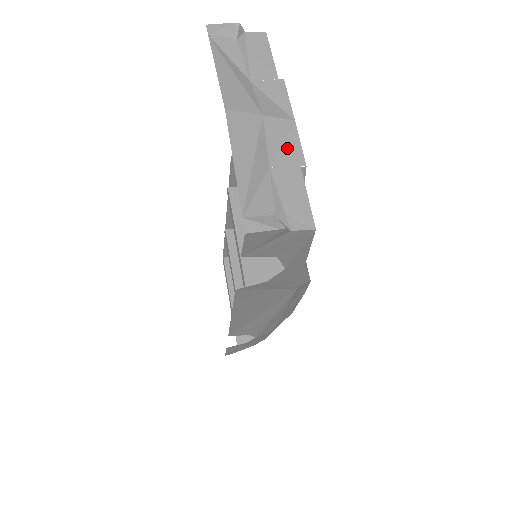
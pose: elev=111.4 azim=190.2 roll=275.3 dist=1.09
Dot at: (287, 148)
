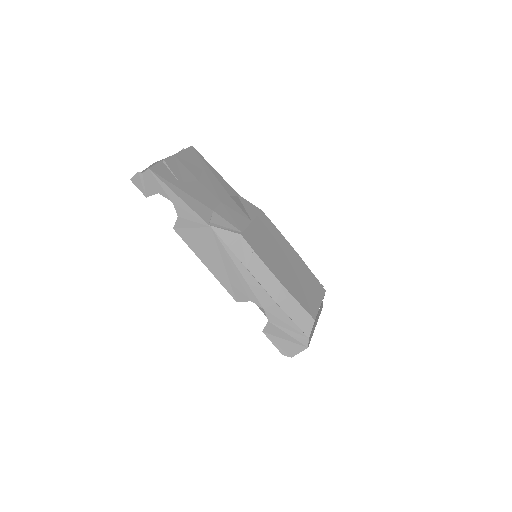
Dot at: occluded
